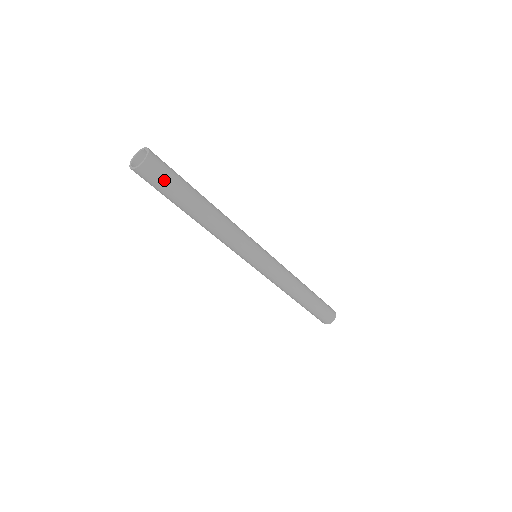
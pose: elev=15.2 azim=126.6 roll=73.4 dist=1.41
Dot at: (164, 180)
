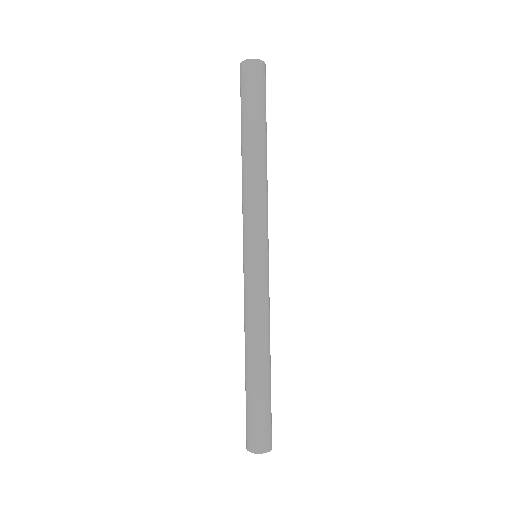
Dot at: (262, 88)
